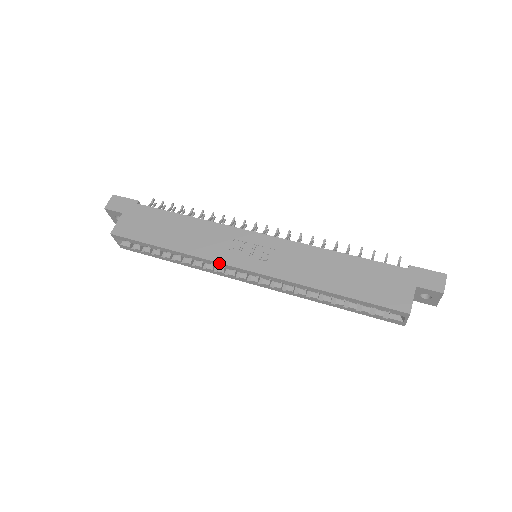
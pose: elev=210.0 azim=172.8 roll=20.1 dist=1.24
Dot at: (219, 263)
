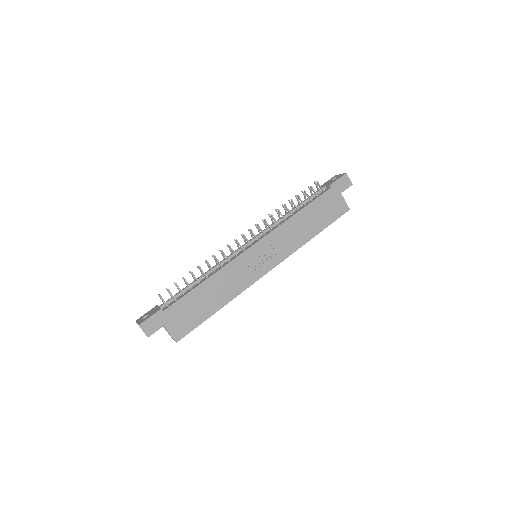
Dot at: occluded
